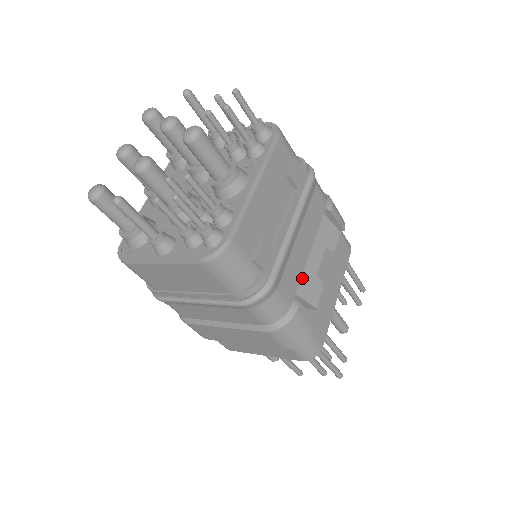
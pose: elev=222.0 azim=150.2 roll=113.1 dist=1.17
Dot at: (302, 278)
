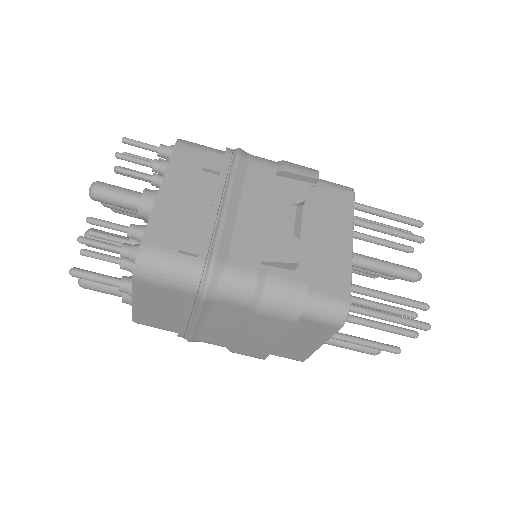
Dot at: (266, 244)
